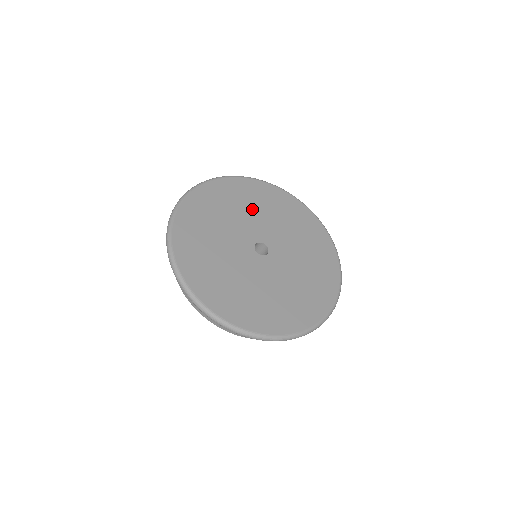
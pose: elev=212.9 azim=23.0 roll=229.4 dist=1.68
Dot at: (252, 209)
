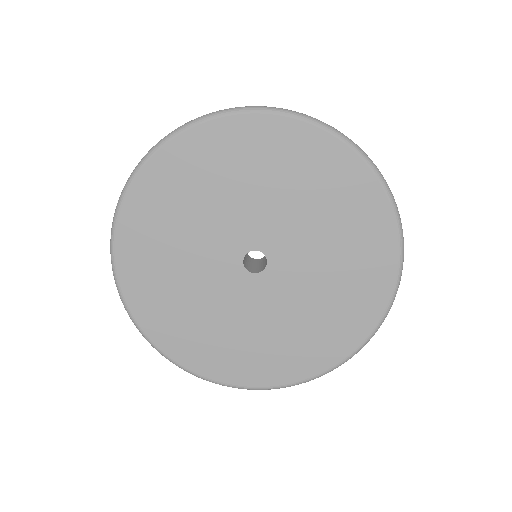
Dot at: (292, 195)
